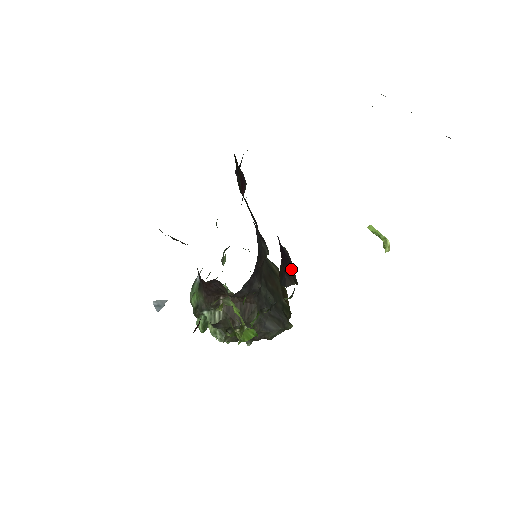
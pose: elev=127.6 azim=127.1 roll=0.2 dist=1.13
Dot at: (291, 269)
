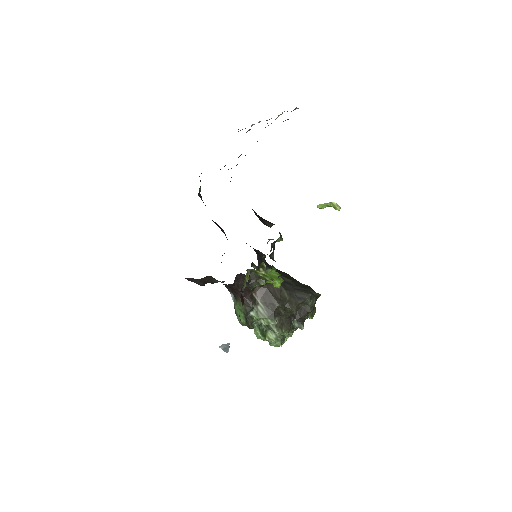
Dot at: occluded
